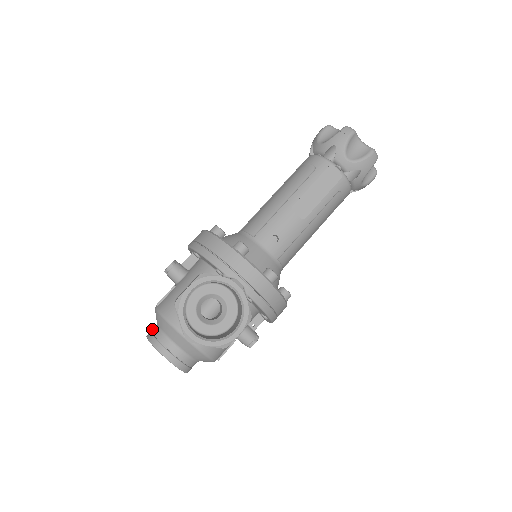
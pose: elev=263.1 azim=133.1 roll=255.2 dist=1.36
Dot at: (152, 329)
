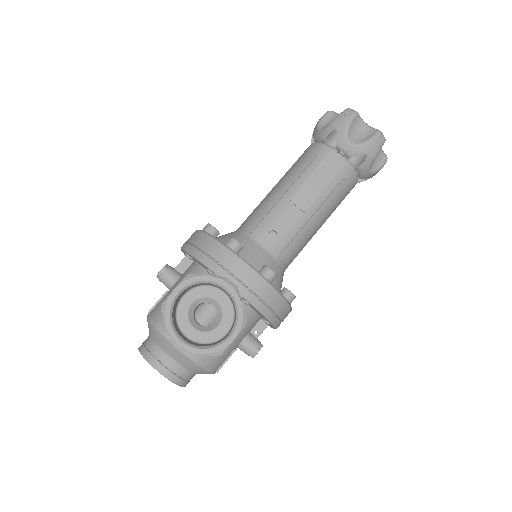
Dot at: (145, 340)
